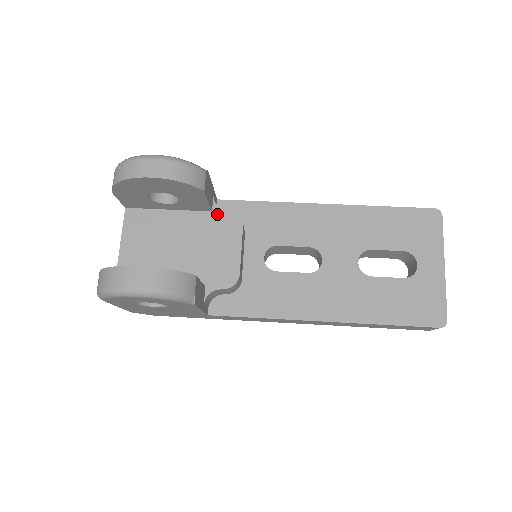
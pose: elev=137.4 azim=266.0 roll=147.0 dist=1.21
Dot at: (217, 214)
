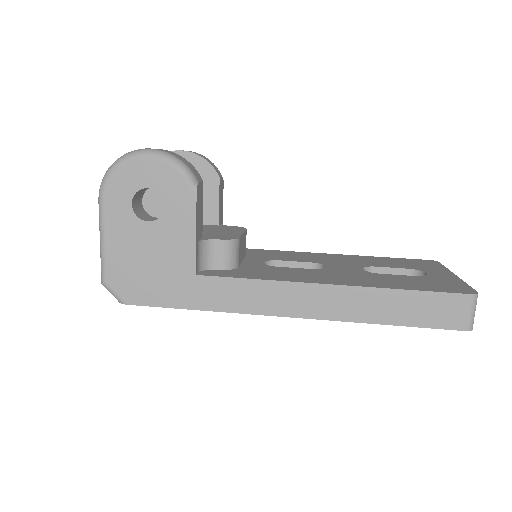
Dot at: (223, 226)
